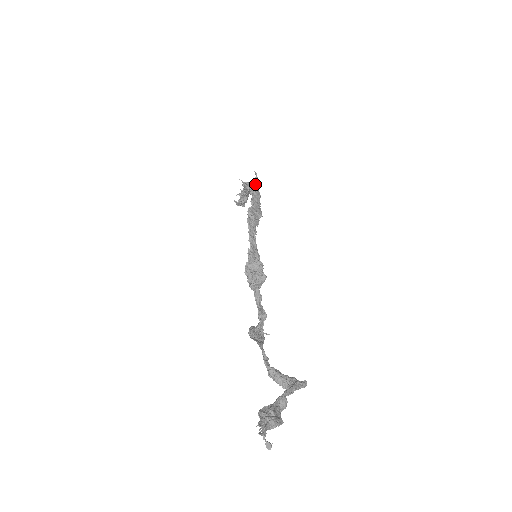
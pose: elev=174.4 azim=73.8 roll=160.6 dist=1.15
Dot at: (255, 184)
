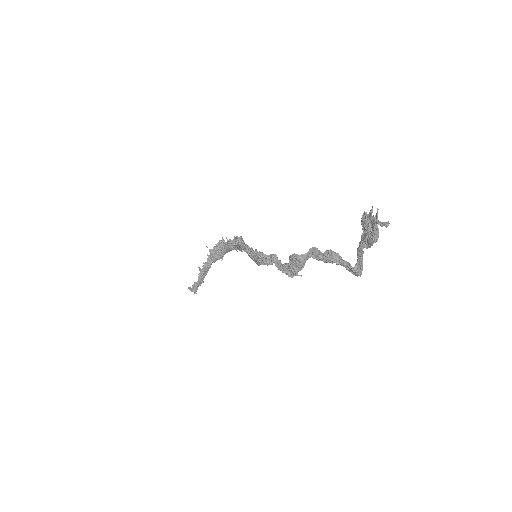
Dot at: occluded
